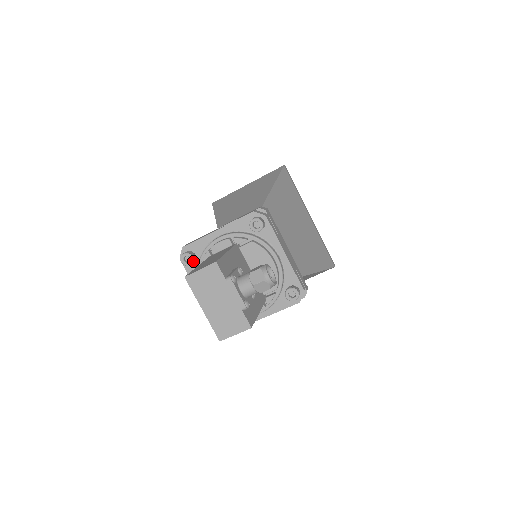
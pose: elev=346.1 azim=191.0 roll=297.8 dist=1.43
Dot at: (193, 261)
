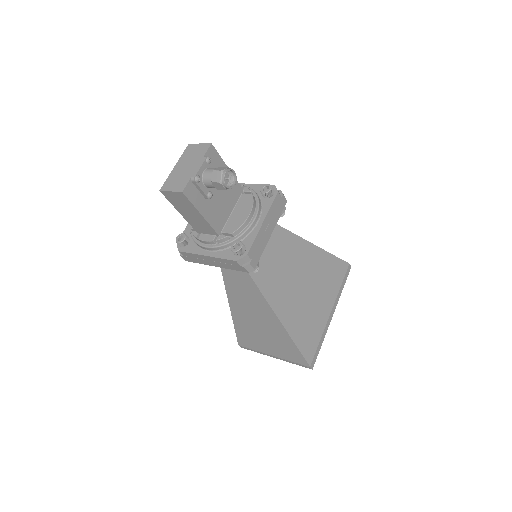
Dot at: occluded
